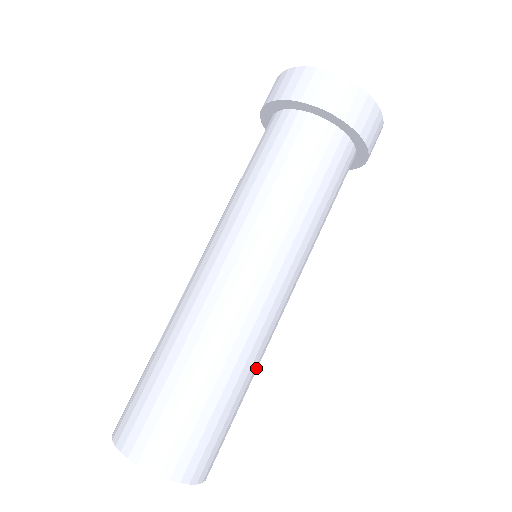
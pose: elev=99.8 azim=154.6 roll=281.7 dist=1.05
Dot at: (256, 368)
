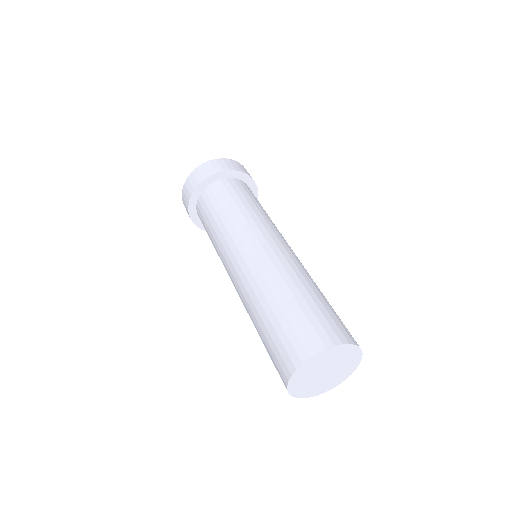
Dot at: occluded
